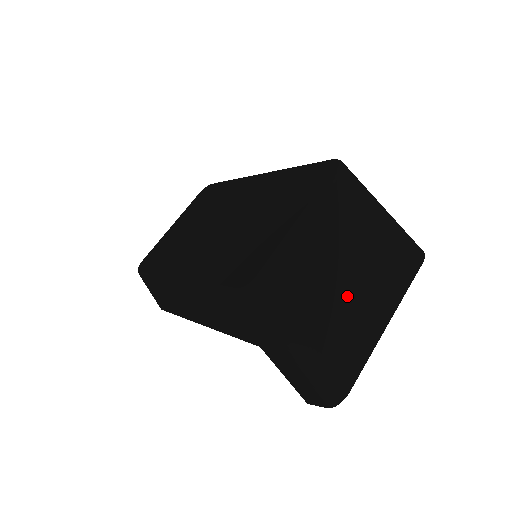
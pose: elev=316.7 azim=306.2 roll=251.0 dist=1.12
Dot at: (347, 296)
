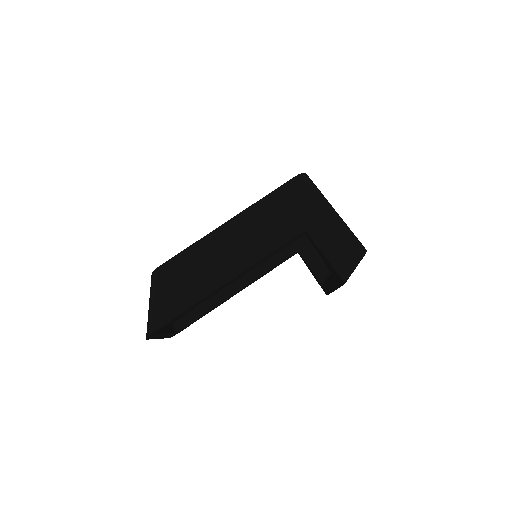
Dot at: occluded
